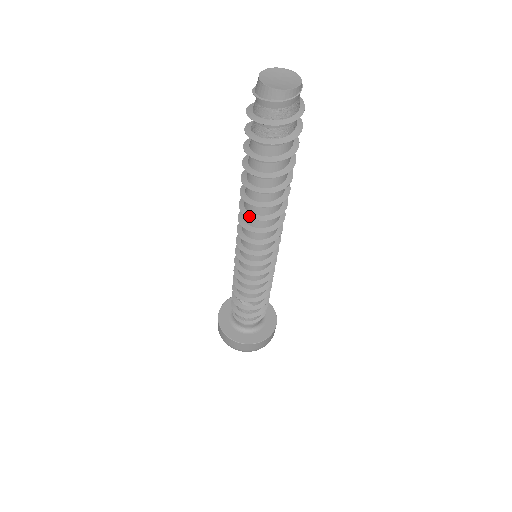
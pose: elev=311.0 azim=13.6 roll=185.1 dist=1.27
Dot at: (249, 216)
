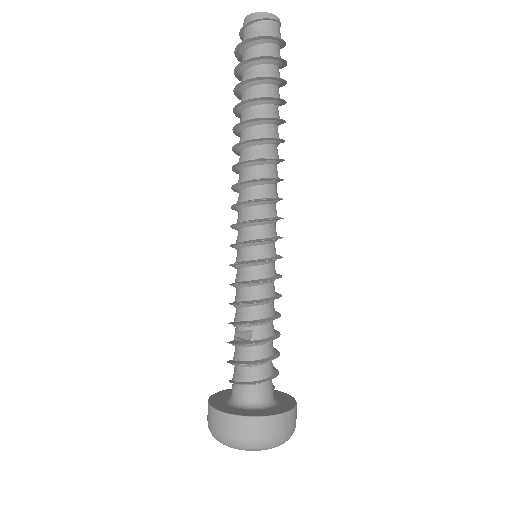
Dot at: (237, 164)
